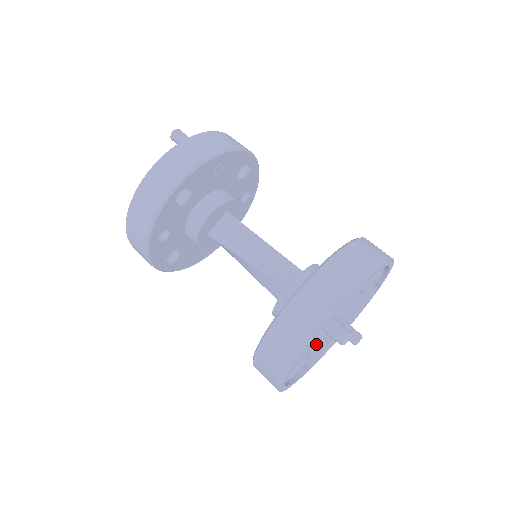
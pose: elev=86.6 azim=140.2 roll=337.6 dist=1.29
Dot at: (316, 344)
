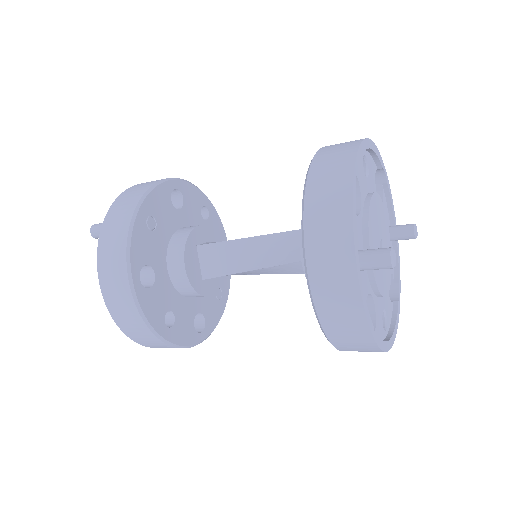
Dot at: (375, 283)
